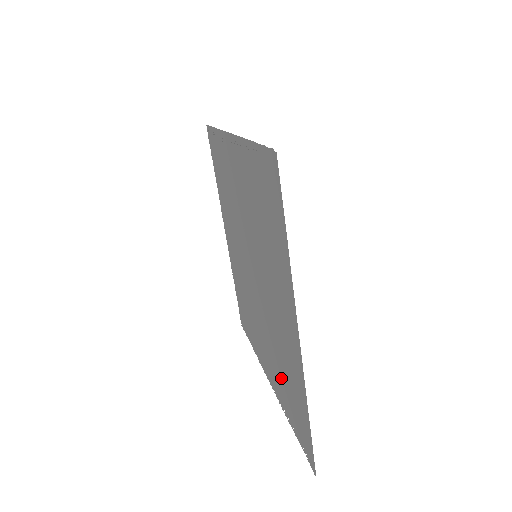
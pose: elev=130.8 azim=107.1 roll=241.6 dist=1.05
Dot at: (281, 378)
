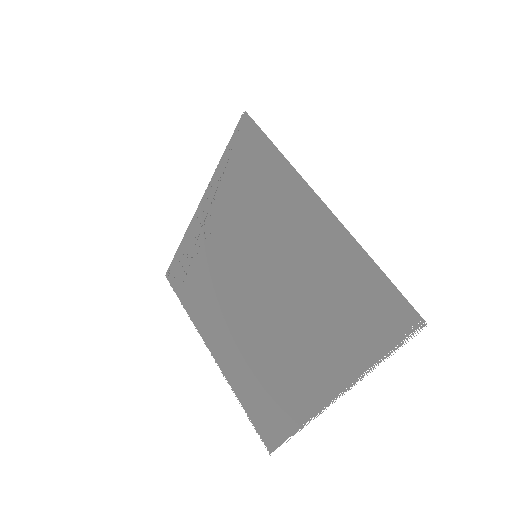
Dot at: (336, 319)
